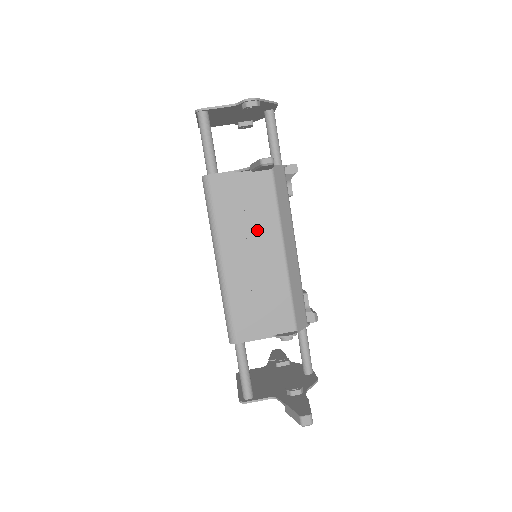
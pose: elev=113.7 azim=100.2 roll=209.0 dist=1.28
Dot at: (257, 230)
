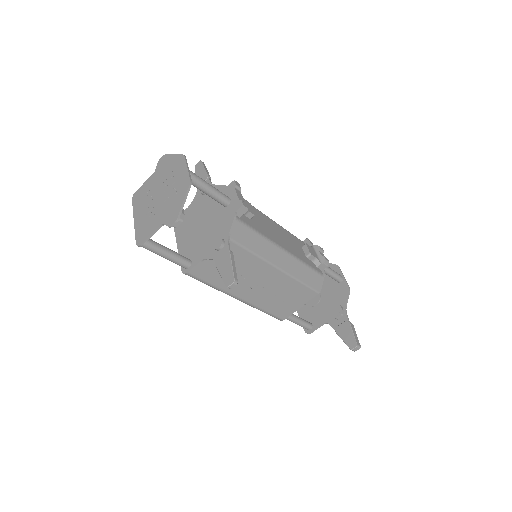
Dot at: (250, 273)
